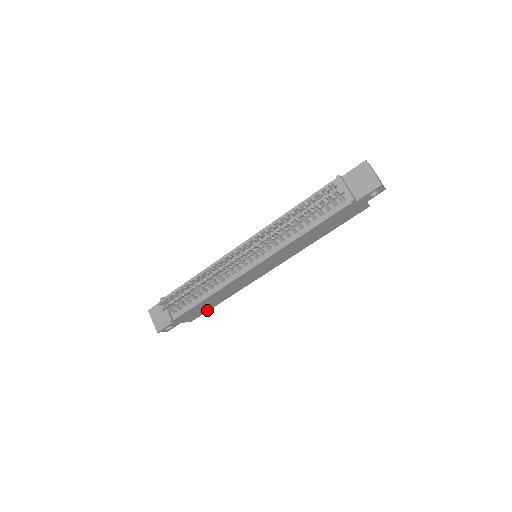
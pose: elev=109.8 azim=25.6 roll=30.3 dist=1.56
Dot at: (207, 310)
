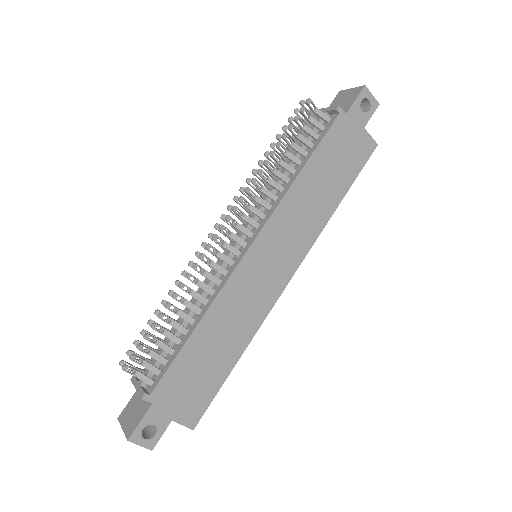
Dot at: (213, 391)
